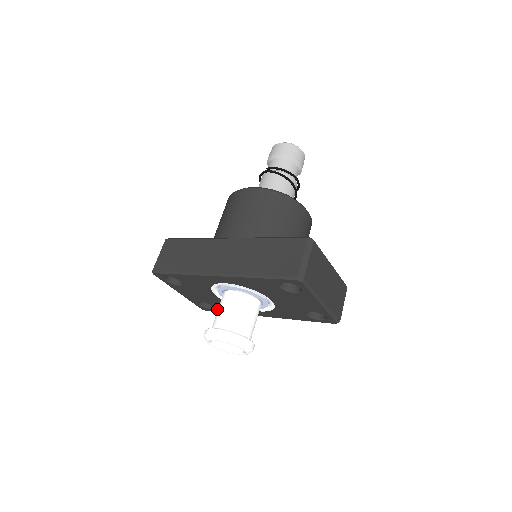
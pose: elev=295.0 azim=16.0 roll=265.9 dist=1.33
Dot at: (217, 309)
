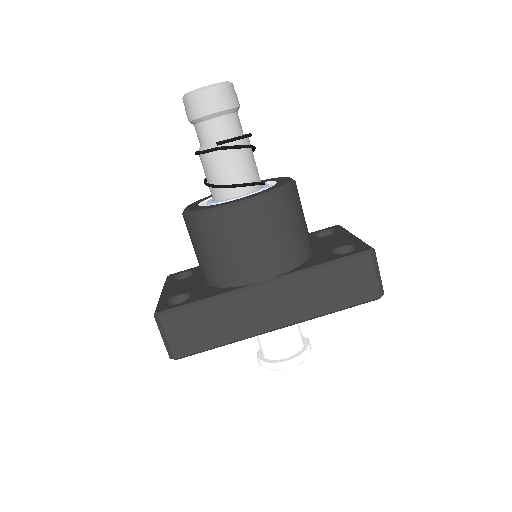
Dot at: occluded
